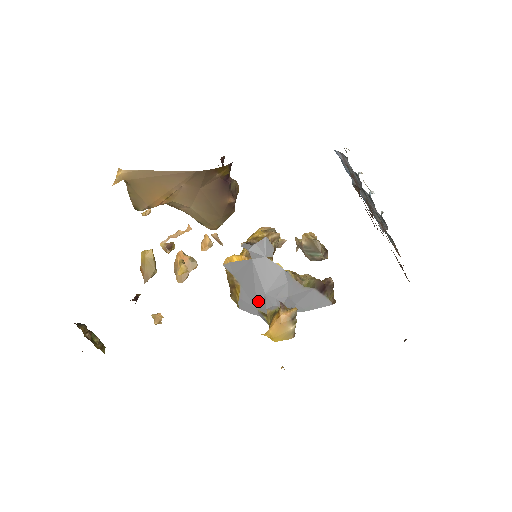
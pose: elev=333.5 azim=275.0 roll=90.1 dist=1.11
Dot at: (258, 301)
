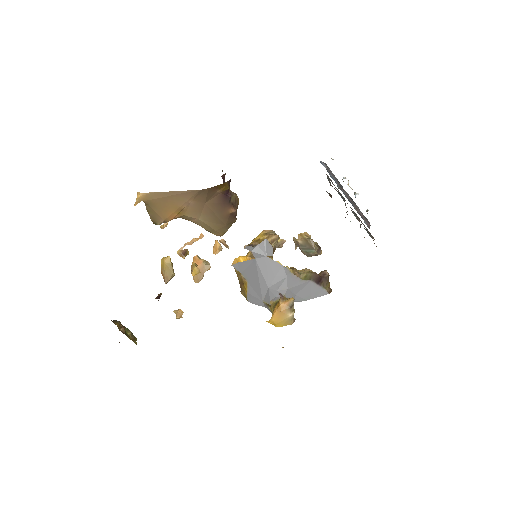
Dot at: (263, 294)
